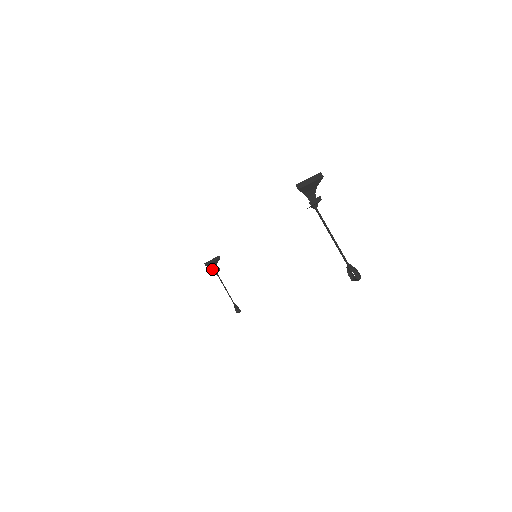
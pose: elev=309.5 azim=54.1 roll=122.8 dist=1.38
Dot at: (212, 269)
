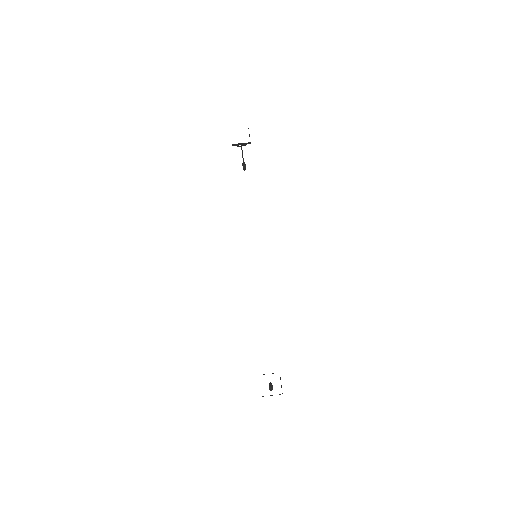
Dot at: (238, 143)
